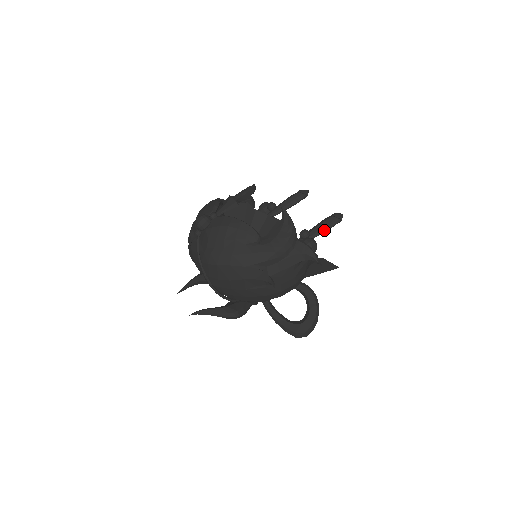
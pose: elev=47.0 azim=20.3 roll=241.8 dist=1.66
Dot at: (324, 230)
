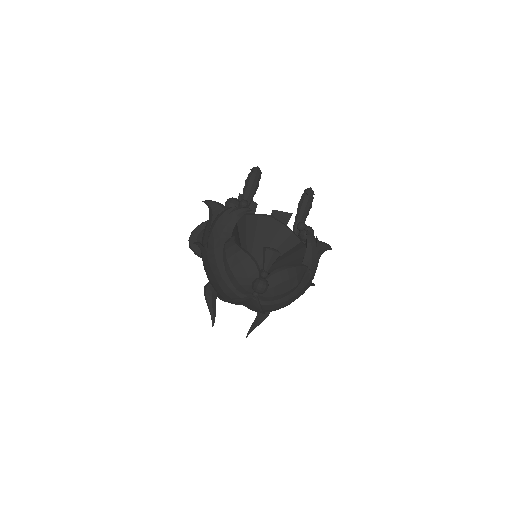
Dot at: occluded
